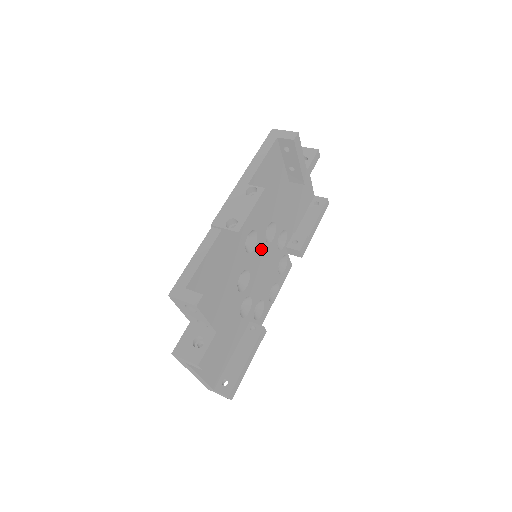
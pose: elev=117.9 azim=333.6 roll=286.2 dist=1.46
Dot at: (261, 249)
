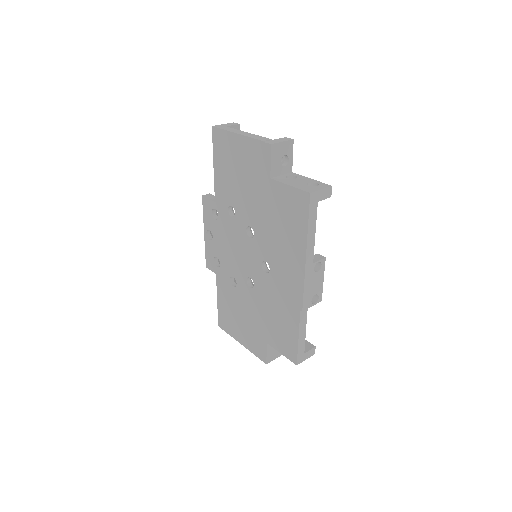
Dot at: occluded
